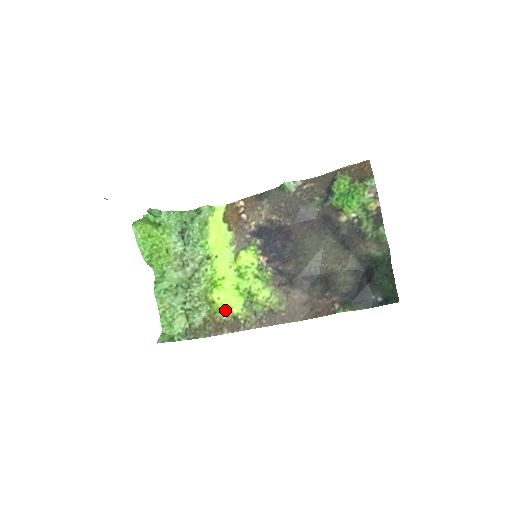
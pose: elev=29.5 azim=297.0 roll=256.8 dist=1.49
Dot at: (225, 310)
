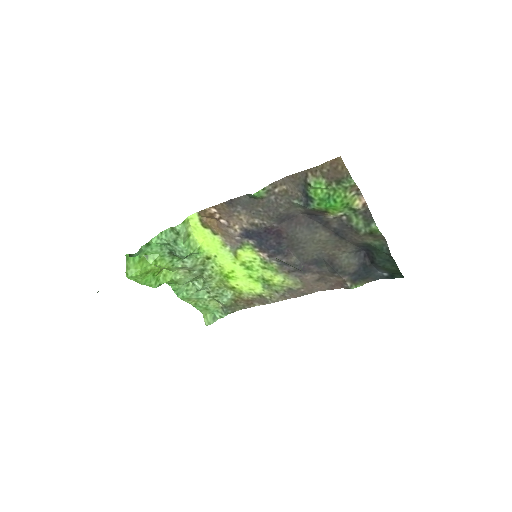
Dot at: (248, 292)
